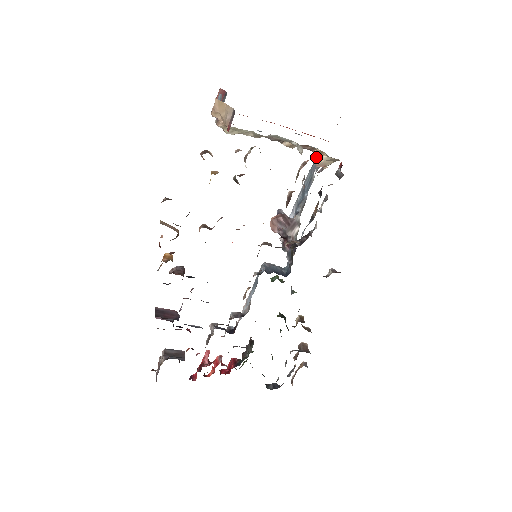
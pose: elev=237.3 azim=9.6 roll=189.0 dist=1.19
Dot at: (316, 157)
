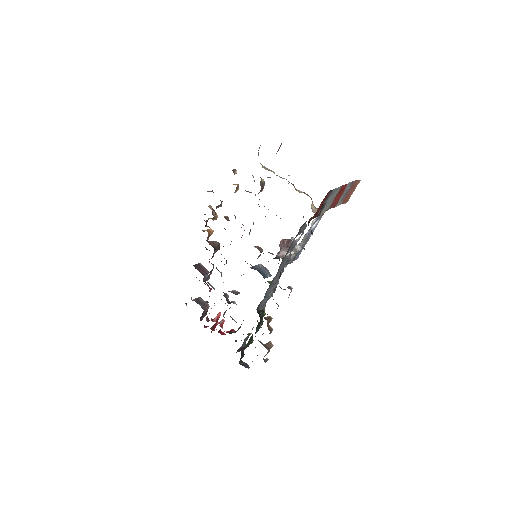
Dot at: (311, 204)
